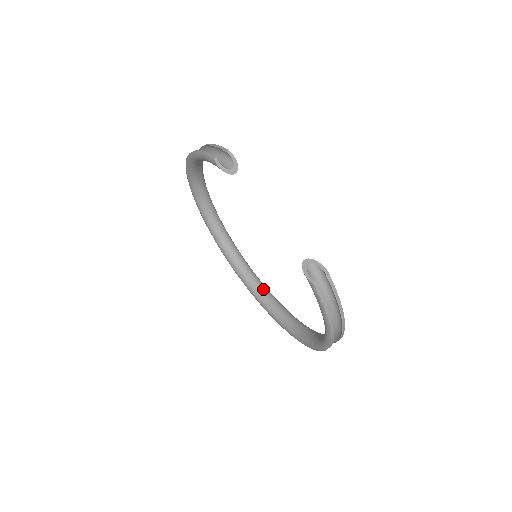
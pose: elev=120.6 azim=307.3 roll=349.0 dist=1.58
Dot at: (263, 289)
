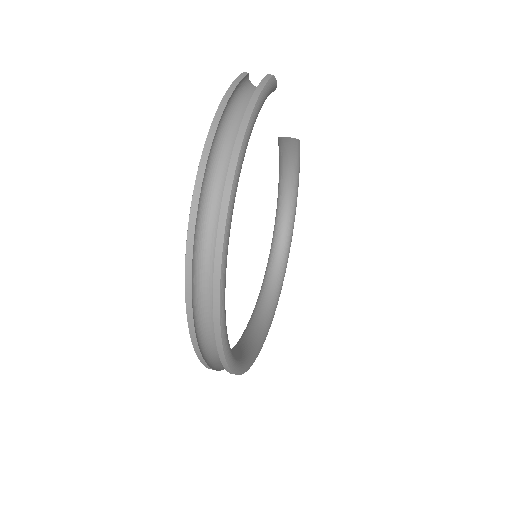
Dot at: (238, 352)
